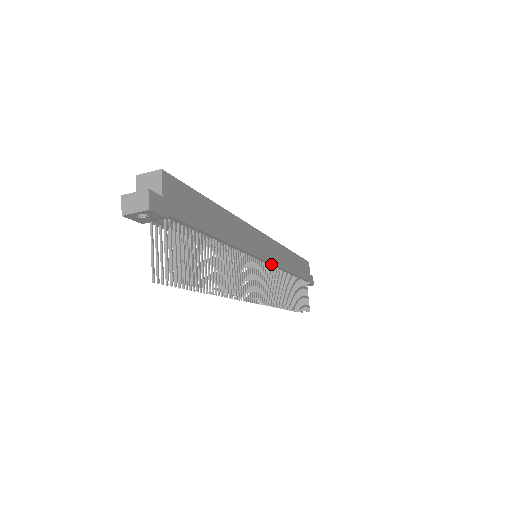
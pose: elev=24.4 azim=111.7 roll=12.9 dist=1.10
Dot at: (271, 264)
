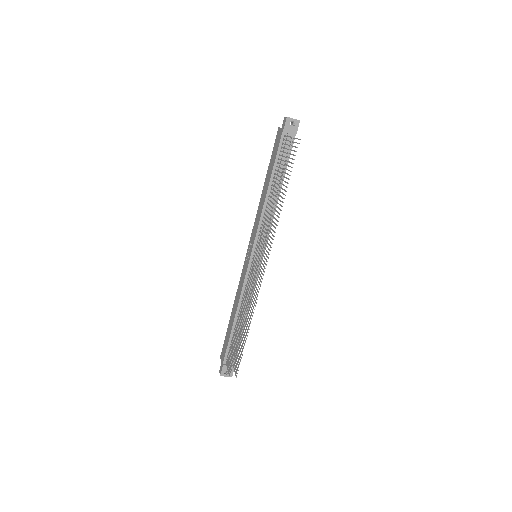
Dot at: occluded
